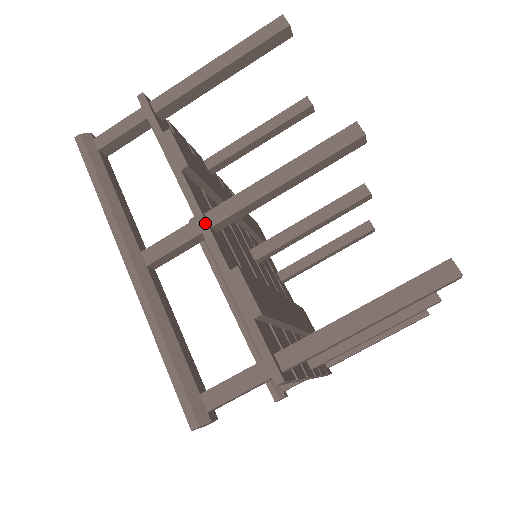
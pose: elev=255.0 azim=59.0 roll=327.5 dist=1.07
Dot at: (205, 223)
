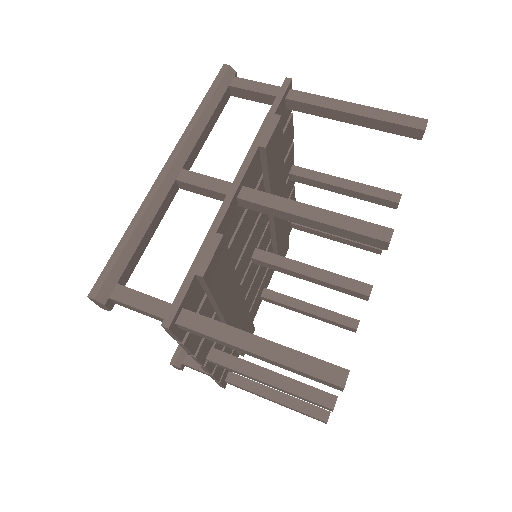
Dot at: (235, 191)
